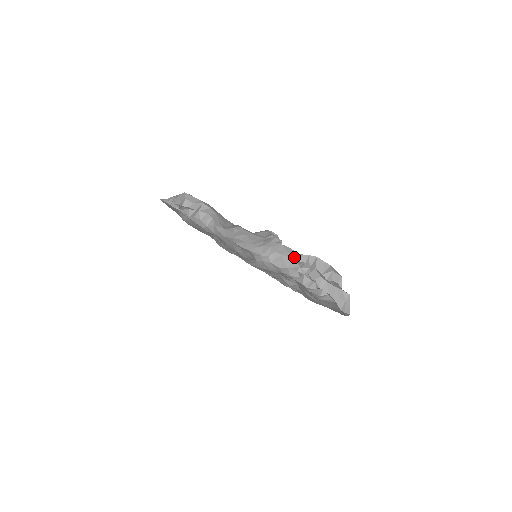
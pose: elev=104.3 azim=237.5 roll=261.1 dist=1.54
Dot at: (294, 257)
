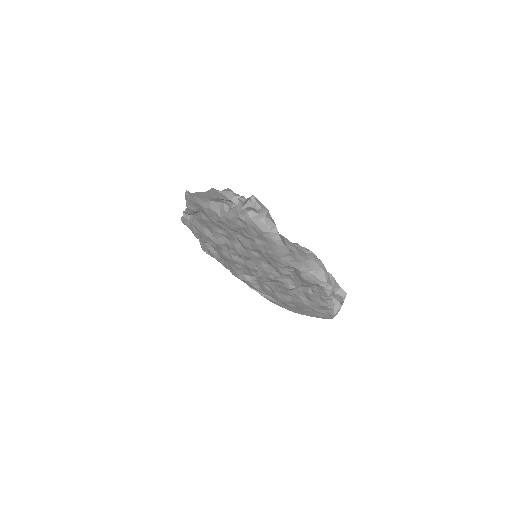
Dot at: occluded
